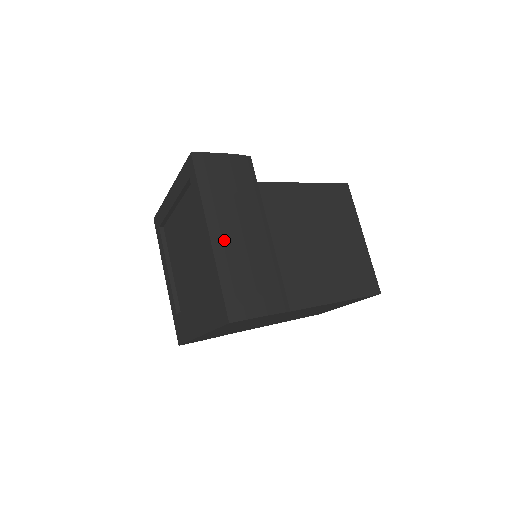
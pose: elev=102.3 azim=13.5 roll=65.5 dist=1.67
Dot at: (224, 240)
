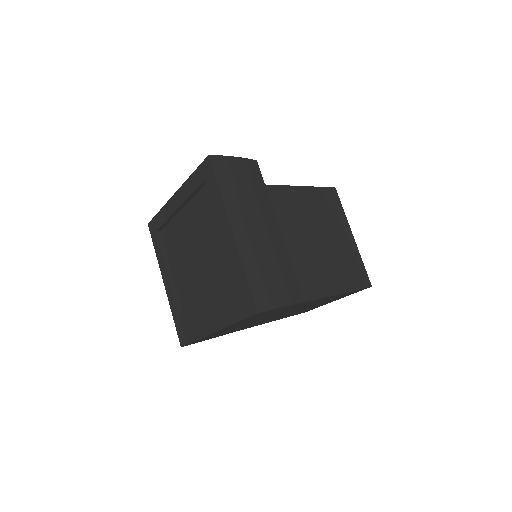
Dot at: (245, 236)
